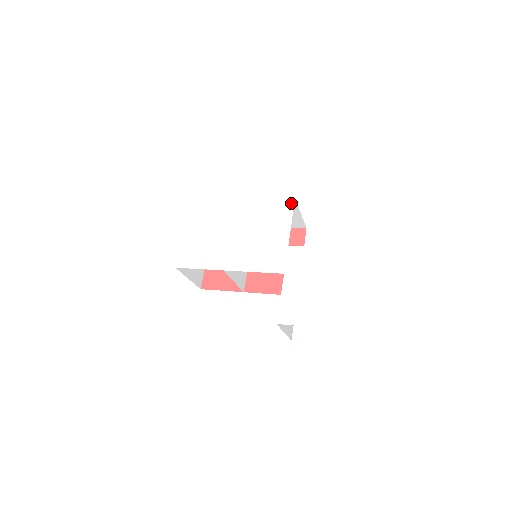
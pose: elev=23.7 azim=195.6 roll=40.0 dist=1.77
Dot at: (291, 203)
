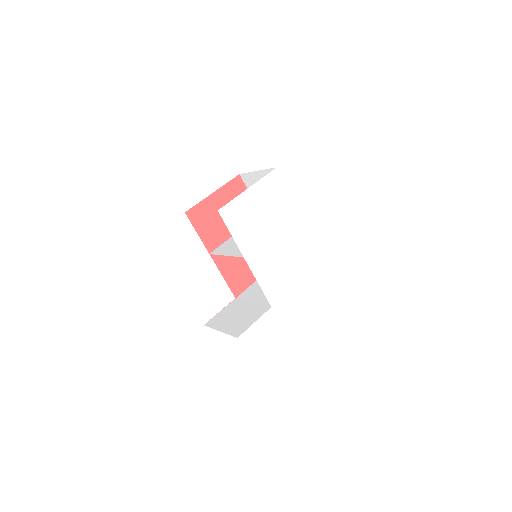
Dot at: (317, 261)
